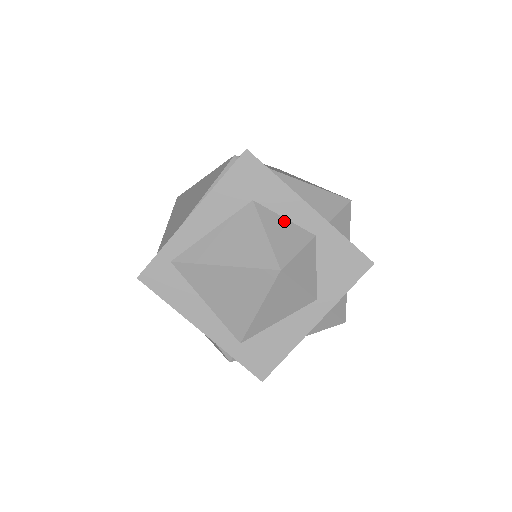
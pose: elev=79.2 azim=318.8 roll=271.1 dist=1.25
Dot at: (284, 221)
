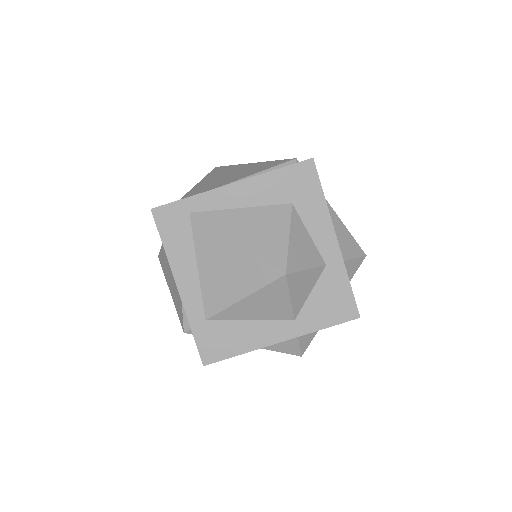
Dot at: (308, 237)
